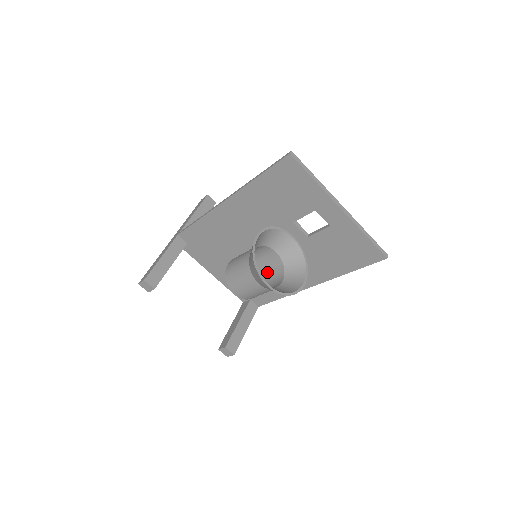
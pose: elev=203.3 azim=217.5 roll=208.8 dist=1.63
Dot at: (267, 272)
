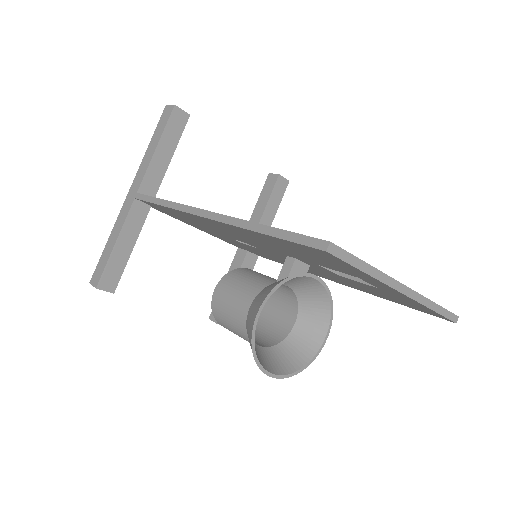
Dot at: occluded
